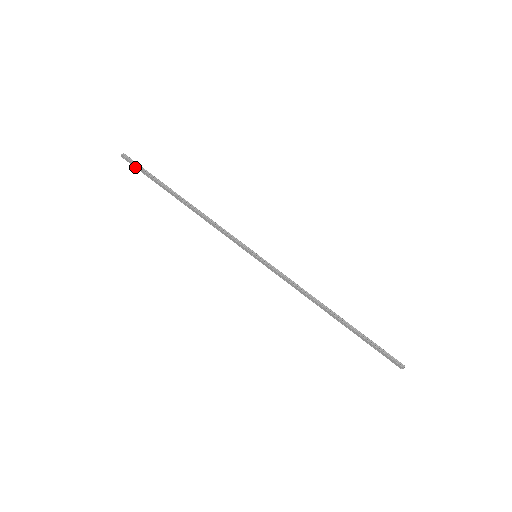
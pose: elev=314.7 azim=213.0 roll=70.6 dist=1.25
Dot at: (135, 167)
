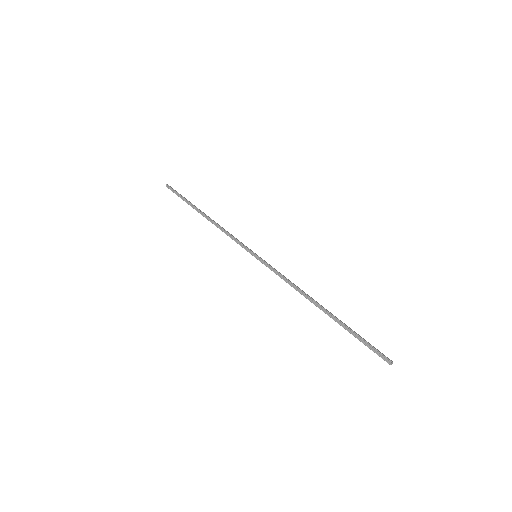
Dot at: (175, 193)
